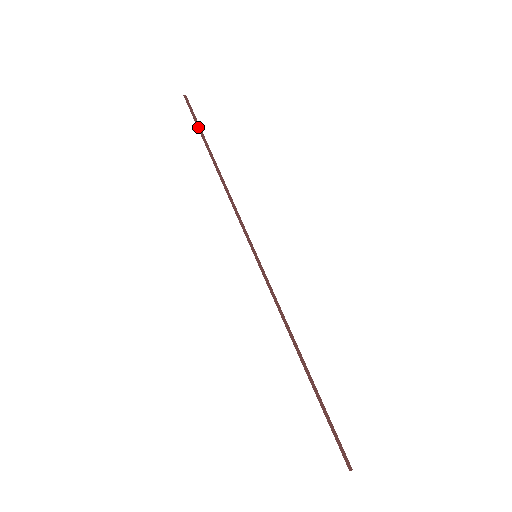
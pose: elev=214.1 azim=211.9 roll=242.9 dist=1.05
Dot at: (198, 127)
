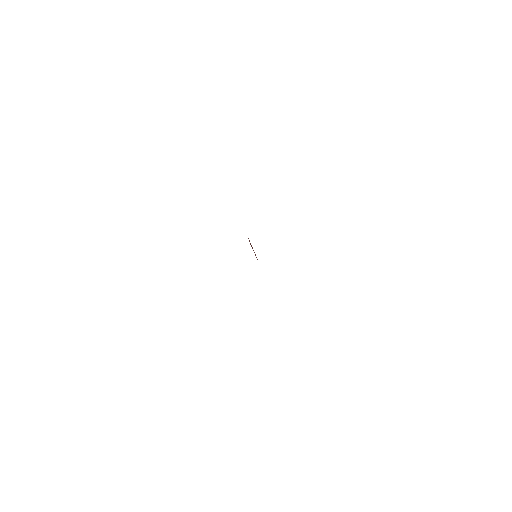
Dot at: occluded
